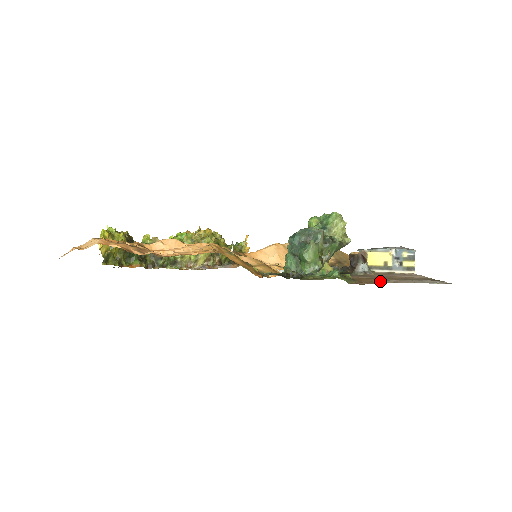
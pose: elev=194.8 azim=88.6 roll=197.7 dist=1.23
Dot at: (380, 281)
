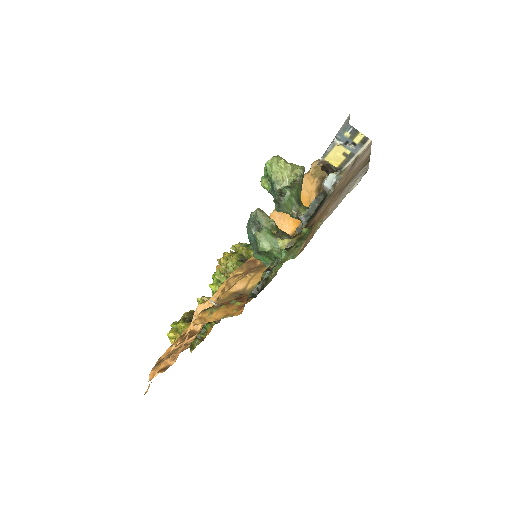
Dot at: (316, 228)
